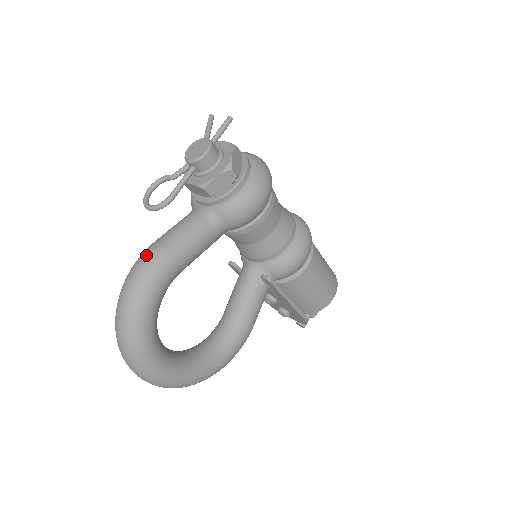
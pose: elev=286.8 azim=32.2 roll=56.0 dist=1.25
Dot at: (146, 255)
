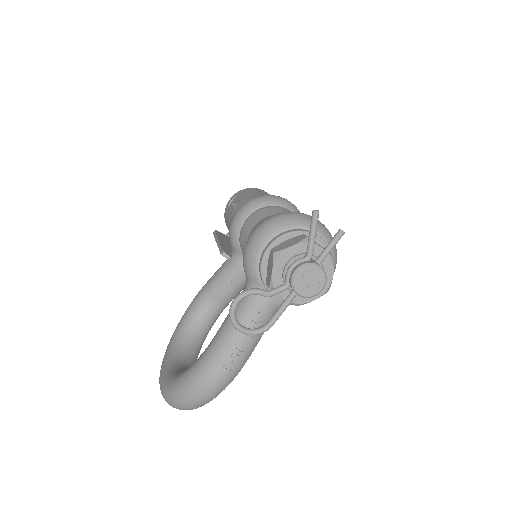
Dot at: (230, 366)
